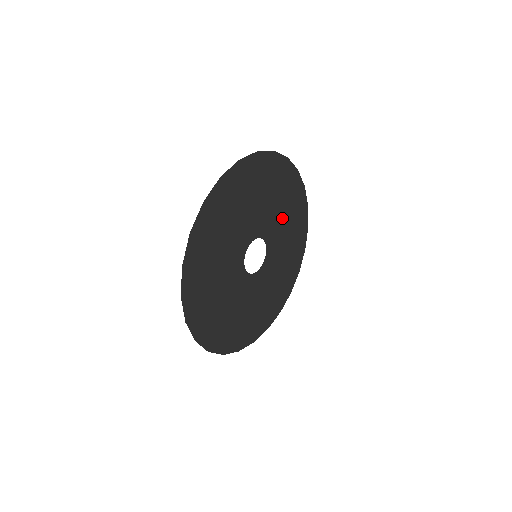
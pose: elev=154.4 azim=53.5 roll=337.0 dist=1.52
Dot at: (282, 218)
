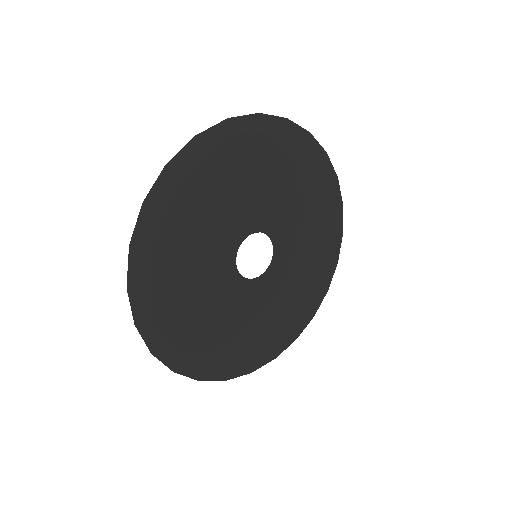
Dot at: (300, 213)
